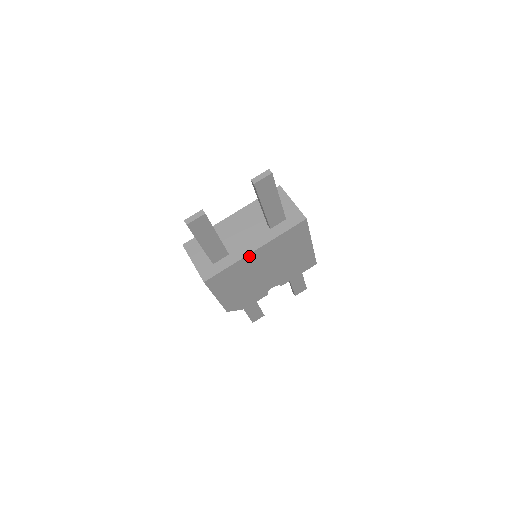
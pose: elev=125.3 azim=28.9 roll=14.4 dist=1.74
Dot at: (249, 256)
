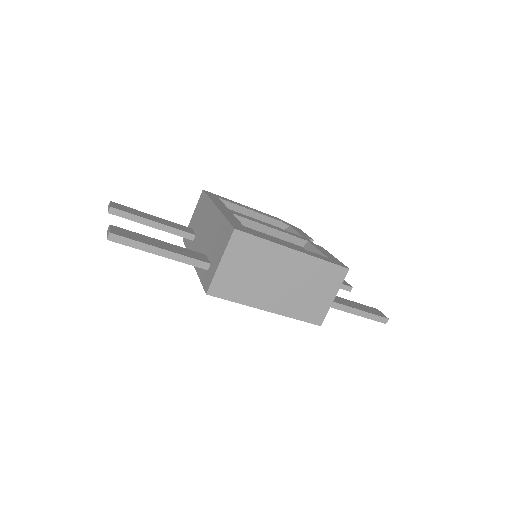
Dot at: occluded
